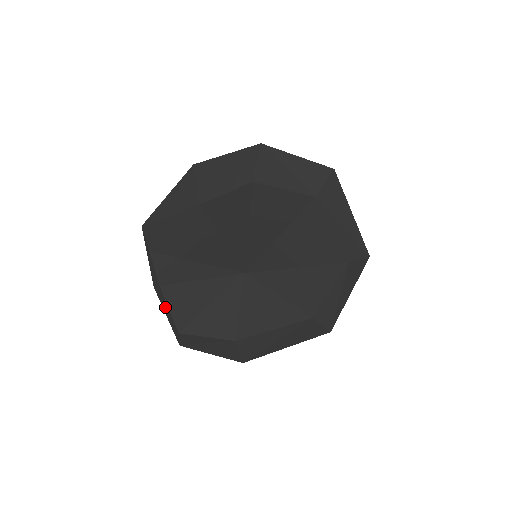
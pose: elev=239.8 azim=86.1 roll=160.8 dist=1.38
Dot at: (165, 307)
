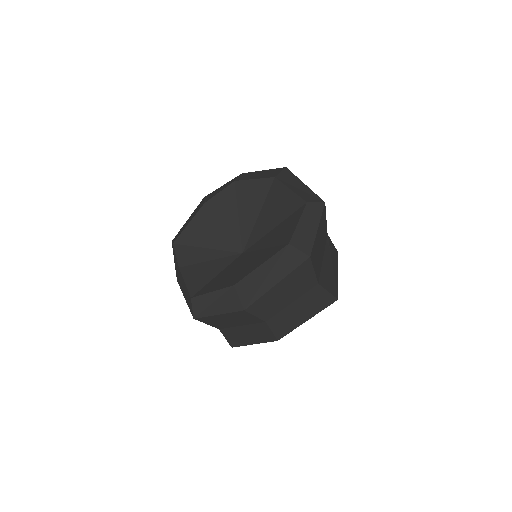
Dot at: (183, 286)
